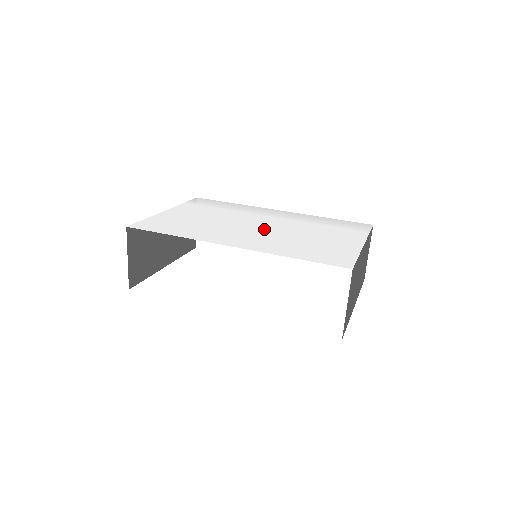
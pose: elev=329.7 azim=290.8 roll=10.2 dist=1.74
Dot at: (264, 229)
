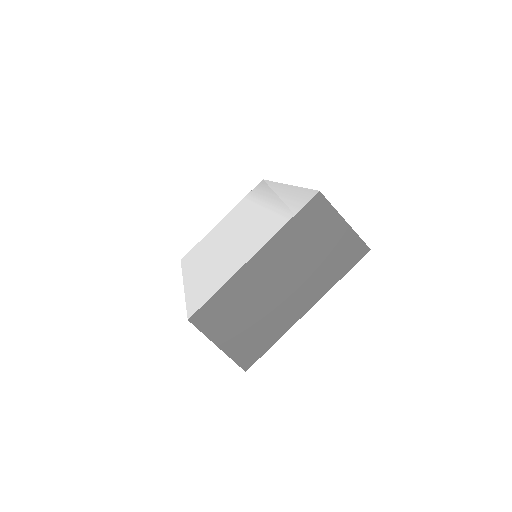
Dot at: (229, 241)
